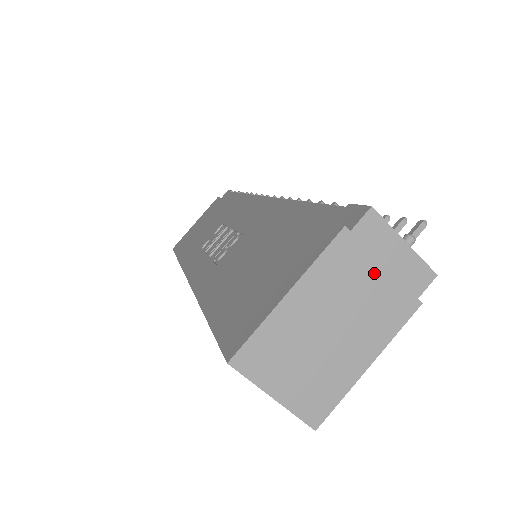
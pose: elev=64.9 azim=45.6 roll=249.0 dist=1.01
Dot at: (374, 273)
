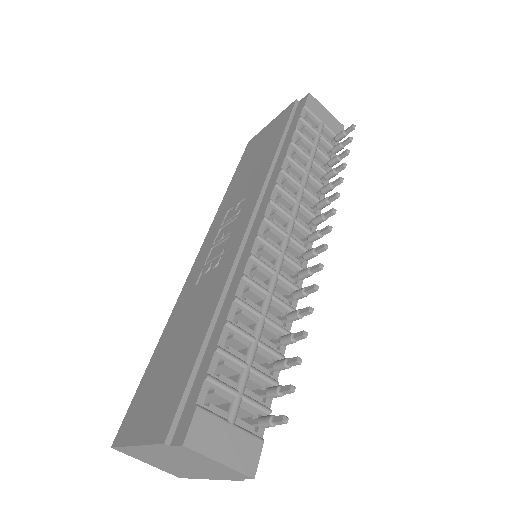
Dot at: (197, 462)
